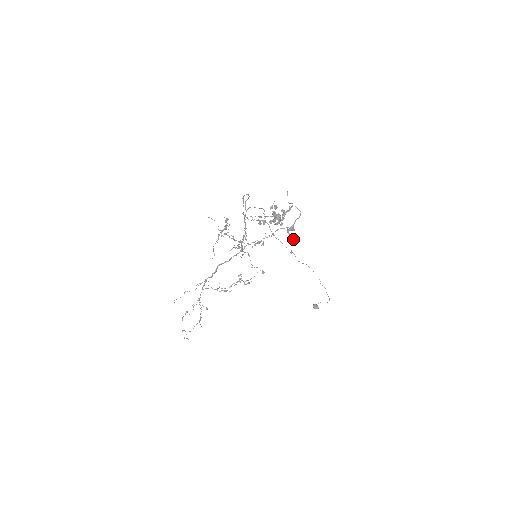
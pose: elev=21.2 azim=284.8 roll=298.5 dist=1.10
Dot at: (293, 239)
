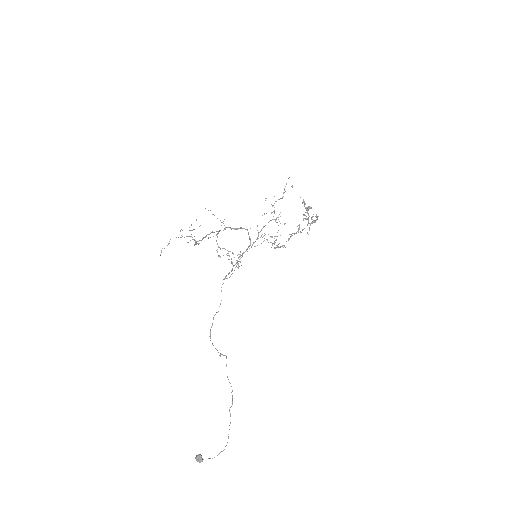
Dot at: (317, 216)
